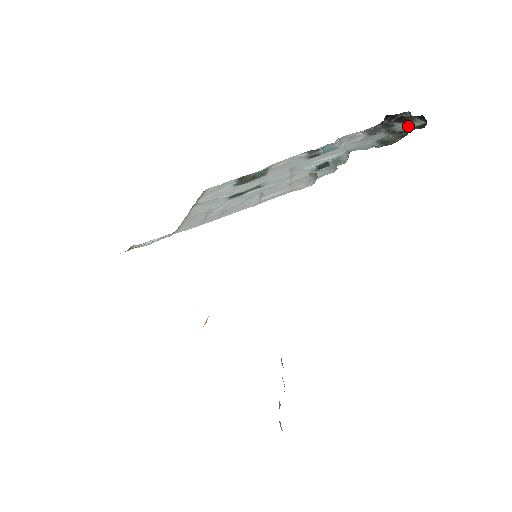
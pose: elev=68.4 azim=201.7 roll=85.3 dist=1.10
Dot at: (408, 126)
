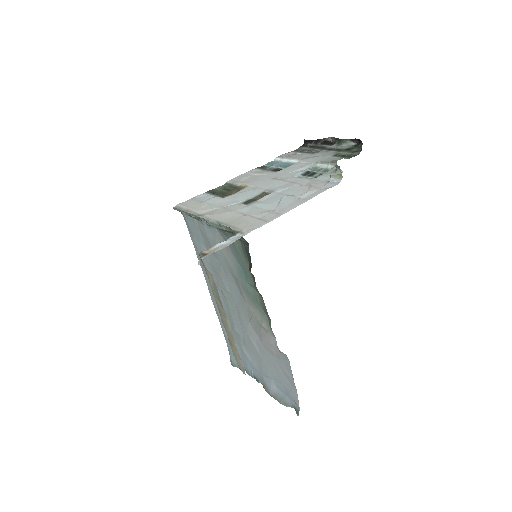
Dot at: (343, 146)
